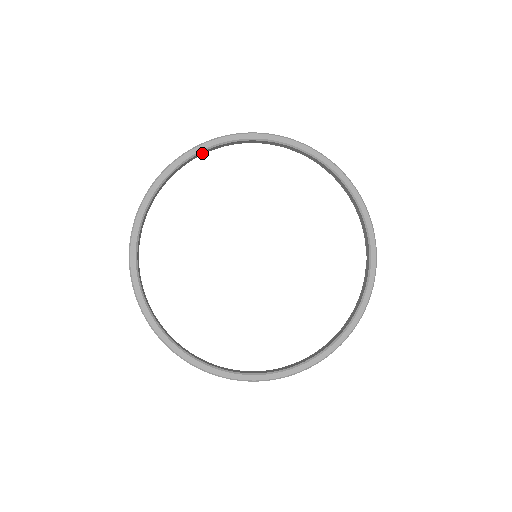
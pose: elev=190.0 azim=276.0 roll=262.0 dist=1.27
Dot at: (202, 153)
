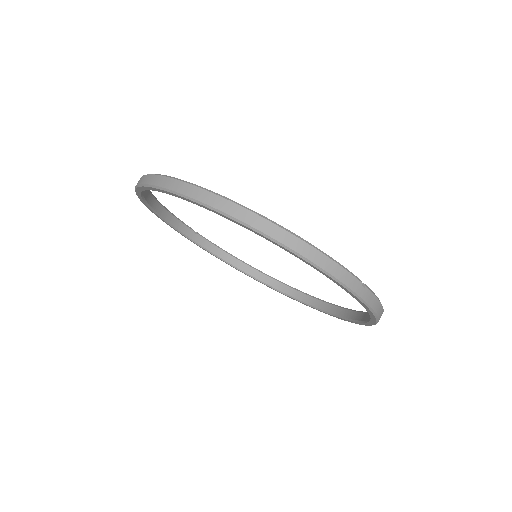
Dot at: occluded
